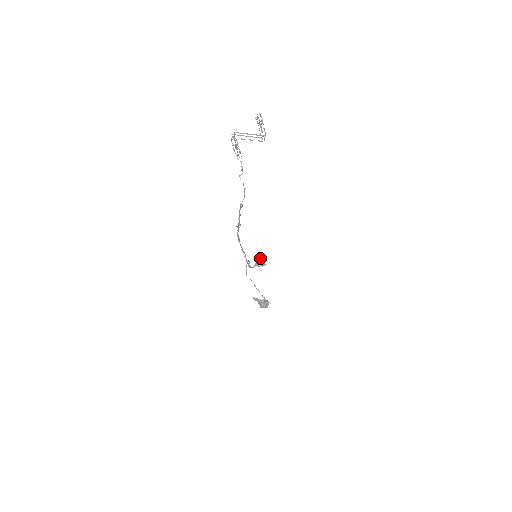
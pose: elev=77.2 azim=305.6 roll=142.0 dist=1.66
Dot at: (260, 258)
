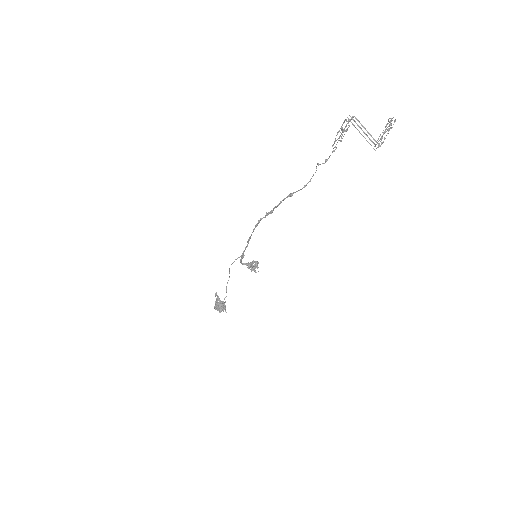
Dot at: (256, 262)
